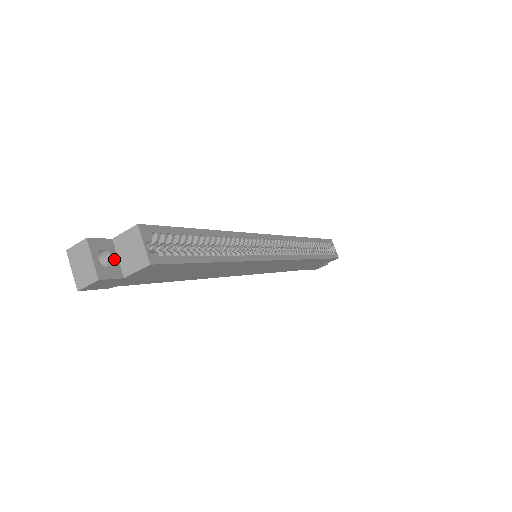
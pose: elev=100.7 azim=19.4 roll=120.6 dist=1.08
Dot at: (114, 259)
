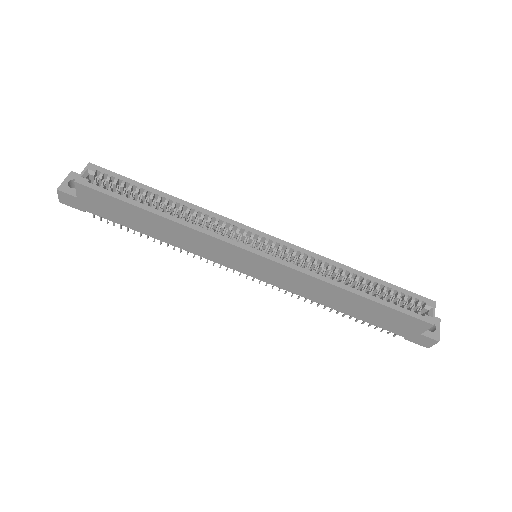
Dot at: occluded
